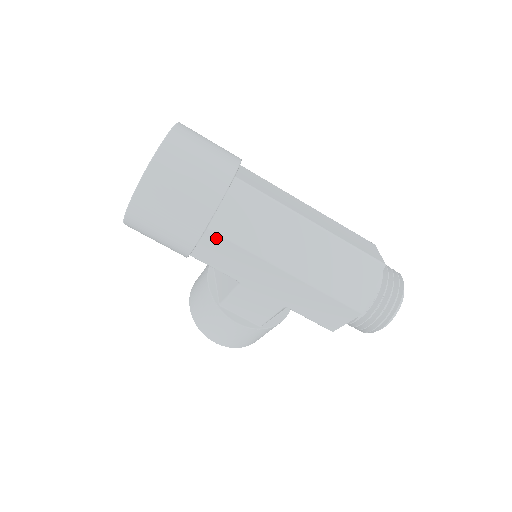
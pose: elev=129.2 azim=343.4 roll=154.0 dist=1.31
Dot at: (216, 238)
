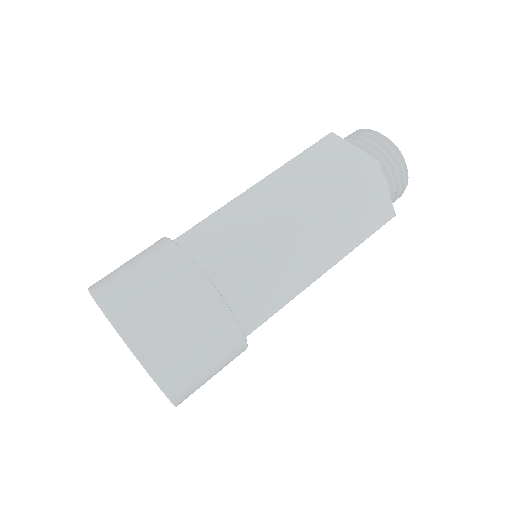
Dot at: (255, 329)
